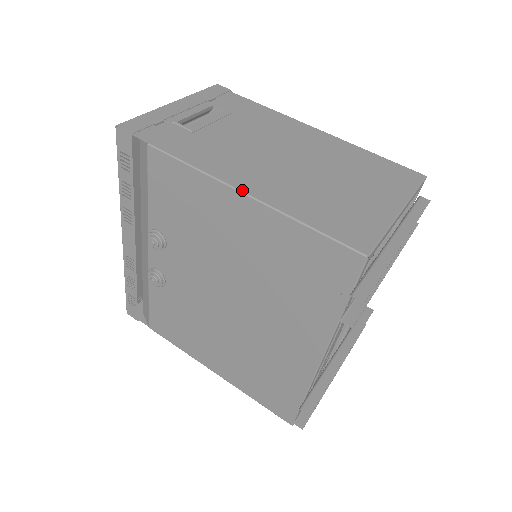
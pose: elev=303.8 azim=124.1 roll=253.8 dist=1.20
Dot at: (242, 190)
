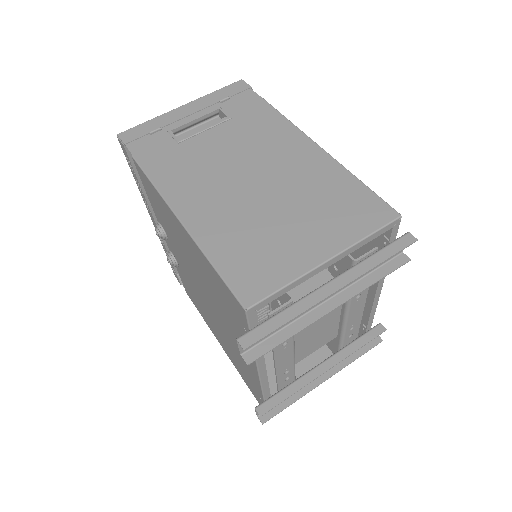
Dot at: (178, 216)
